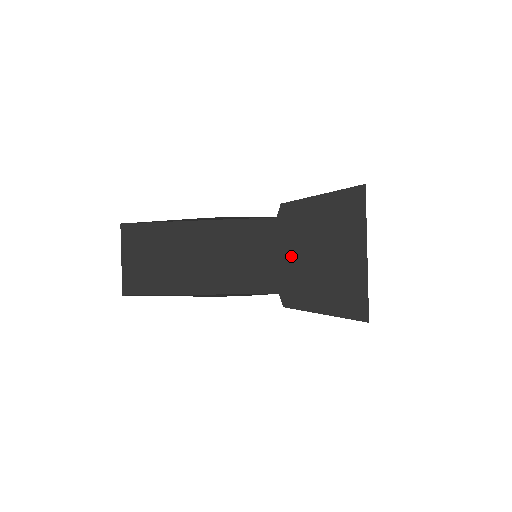
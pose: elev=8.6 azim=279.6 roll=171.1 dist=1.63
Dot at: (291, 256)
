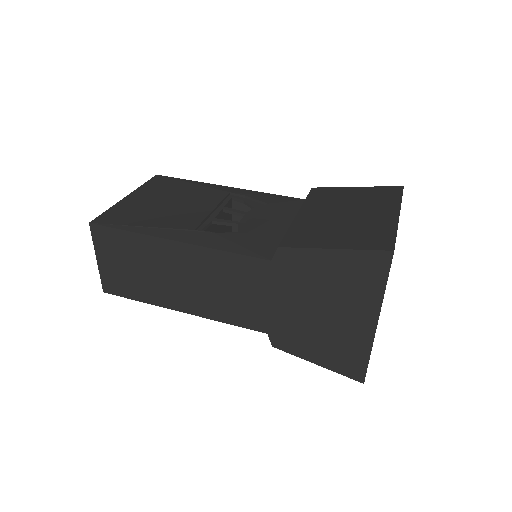
Dot at: (285, 304)
